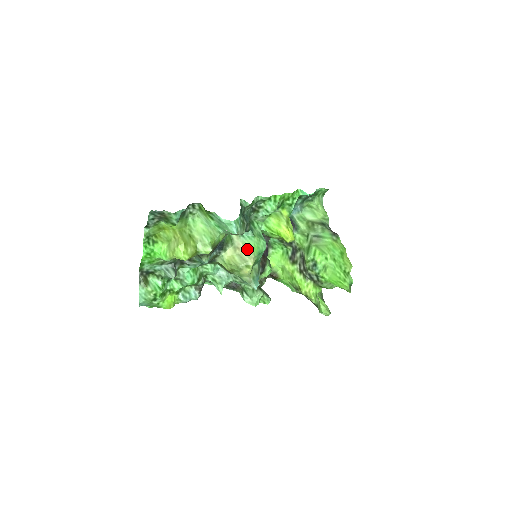
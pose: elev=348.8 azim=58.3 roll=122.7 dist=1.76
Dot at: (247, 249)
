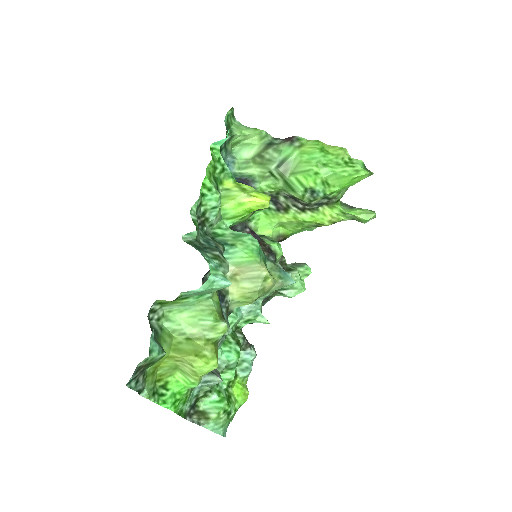
Dot at: (244, 266)
